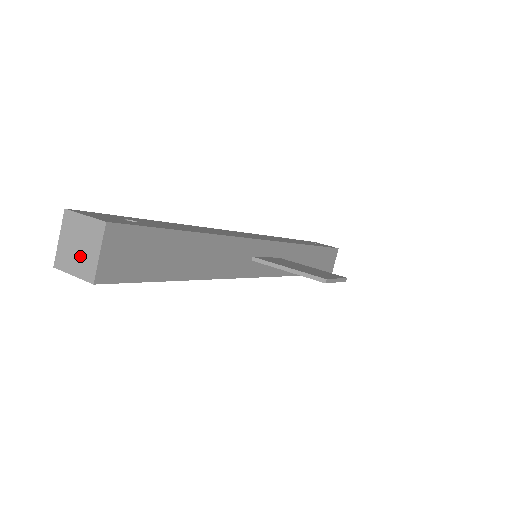
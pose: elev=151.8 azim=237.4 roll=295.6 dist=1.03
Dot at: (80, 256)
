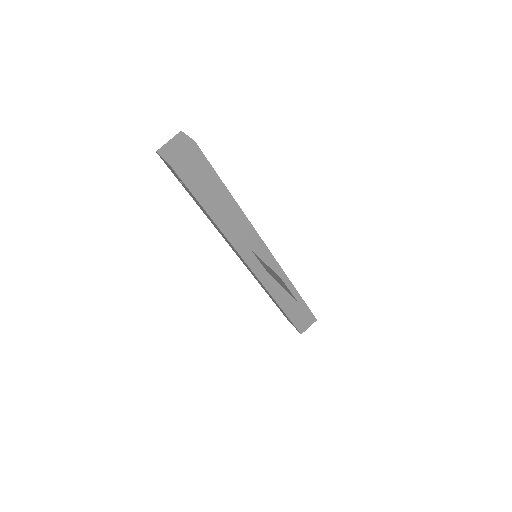
Dot at: (172, 150)
